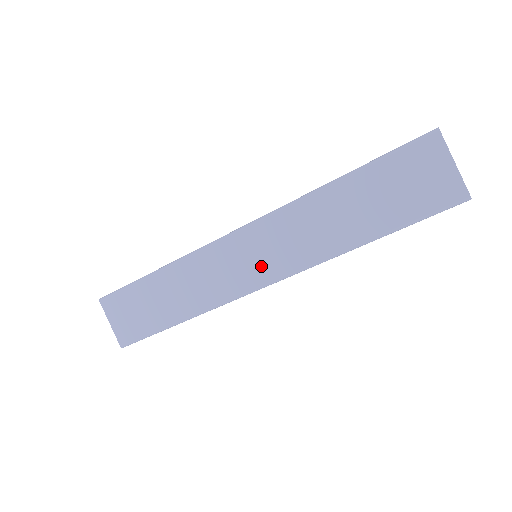
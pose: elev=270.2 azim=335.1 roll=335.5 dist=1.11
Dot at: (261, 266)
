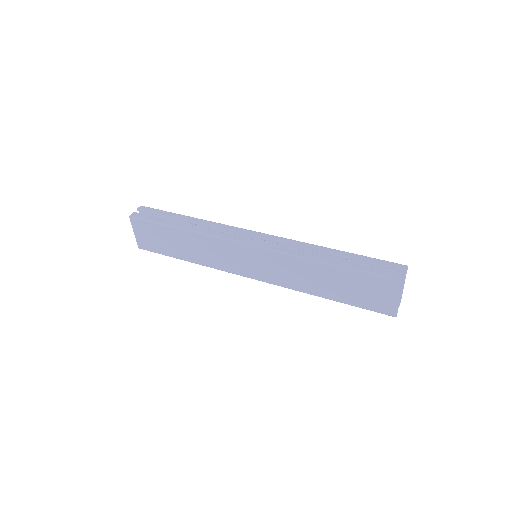
Dot at: (257, 270)
